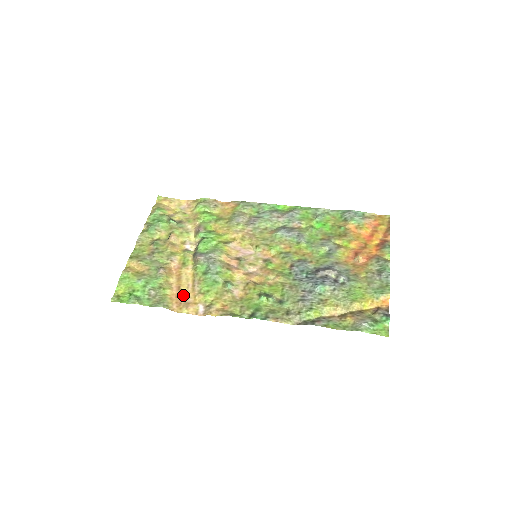
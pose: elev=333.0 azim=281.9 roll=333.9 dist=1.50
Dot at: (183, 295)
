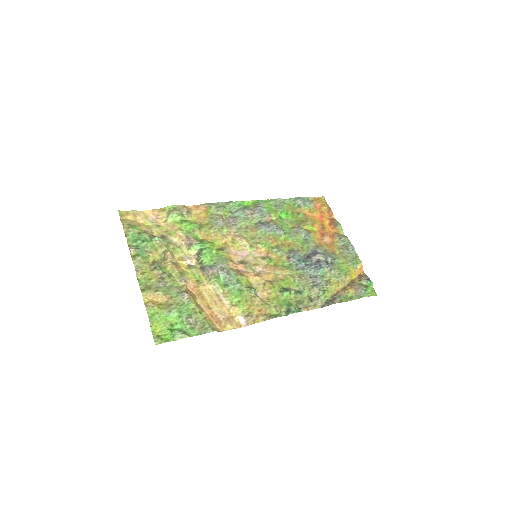
Dot at: (218, 313)
